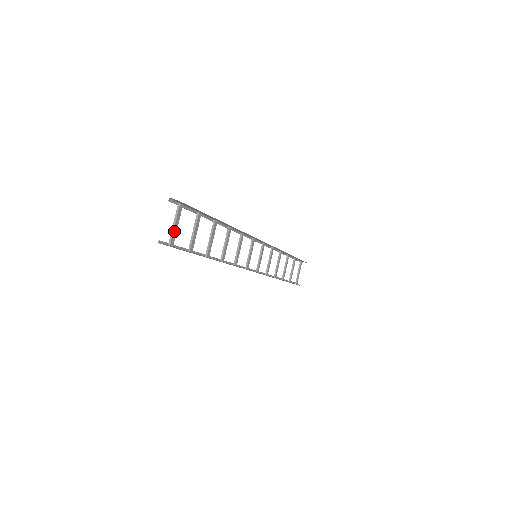
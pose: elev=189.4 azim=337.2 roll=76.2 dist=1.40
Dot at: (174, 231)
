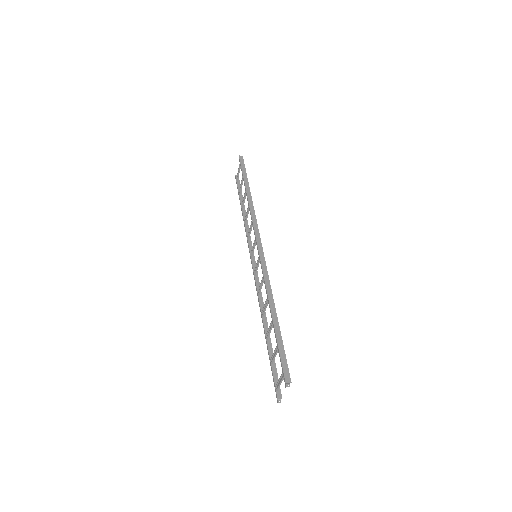
Dot at: (280, 384)
